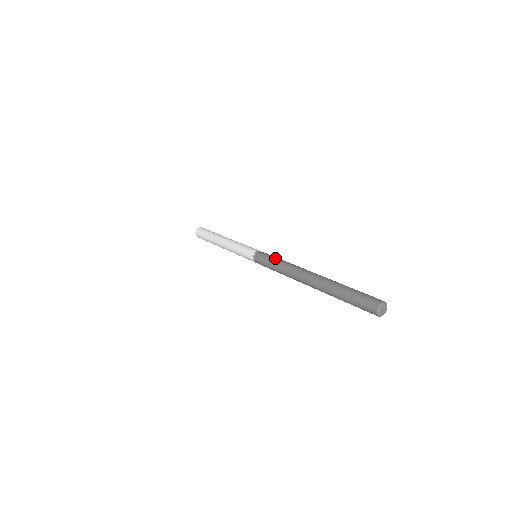
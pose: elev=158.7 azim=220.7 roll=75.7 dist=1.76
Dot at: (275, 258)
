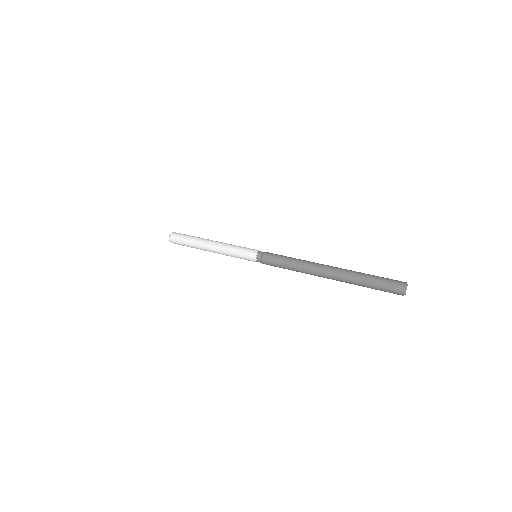
Dot at: (284, 256)
